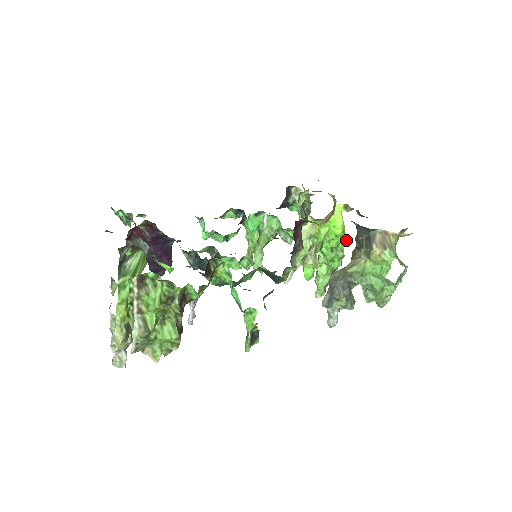
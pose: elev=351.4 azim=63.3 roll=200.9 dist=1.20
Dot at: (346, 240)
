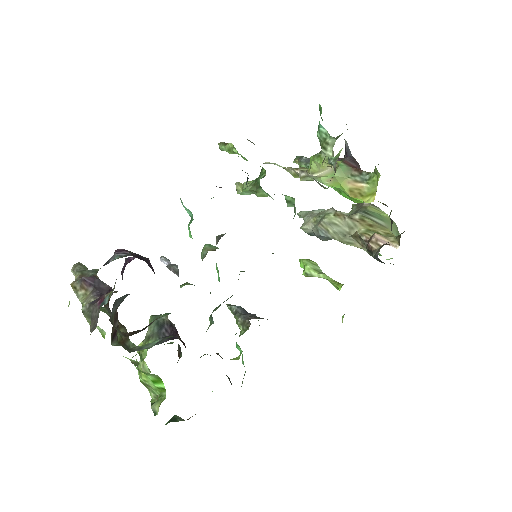
Dot at: occluded
